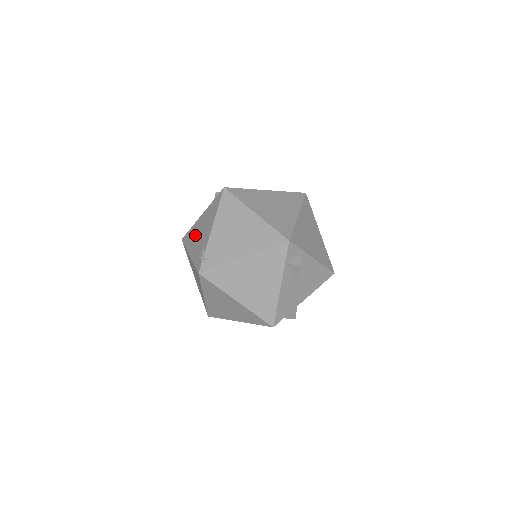
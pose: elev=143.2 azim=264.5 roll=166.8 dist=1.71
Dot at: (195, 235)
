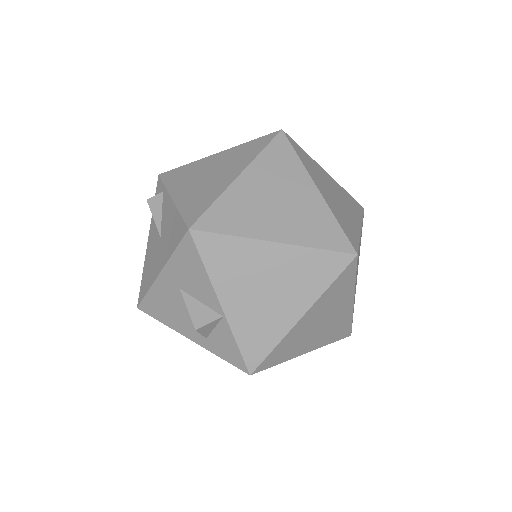
Dot at: occluded
